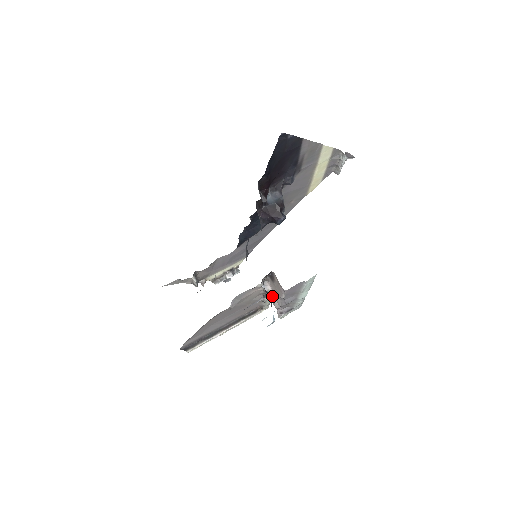
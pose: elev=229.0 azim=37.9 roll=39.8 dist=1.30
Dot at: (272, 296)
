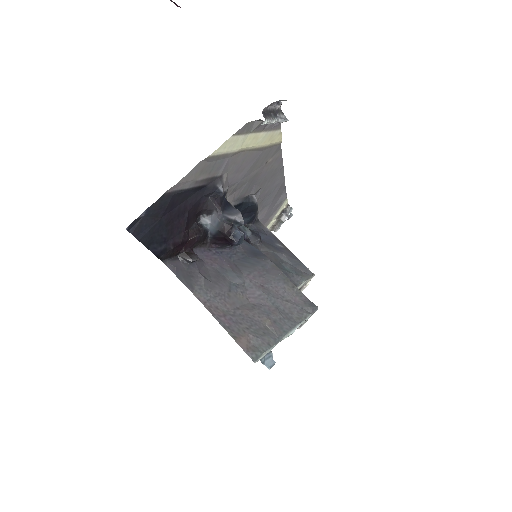
Dot at: occluded
